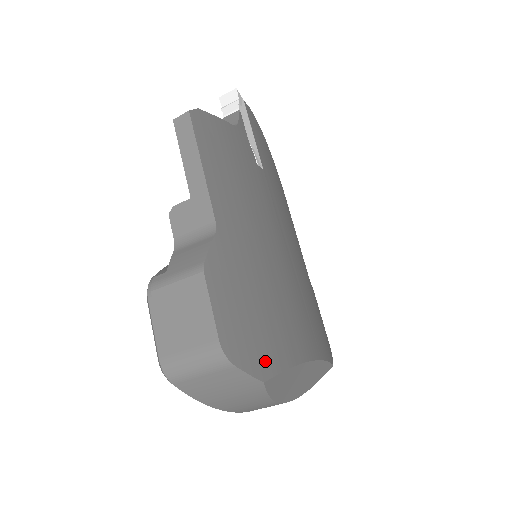
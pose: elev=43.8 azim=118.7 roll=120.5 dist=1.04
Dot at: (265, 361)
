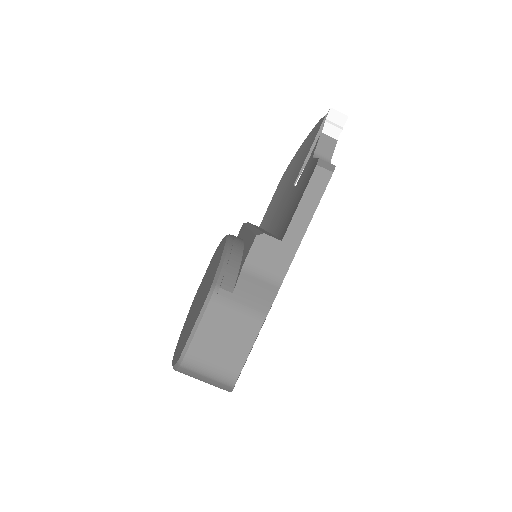
Dot at: occluded
